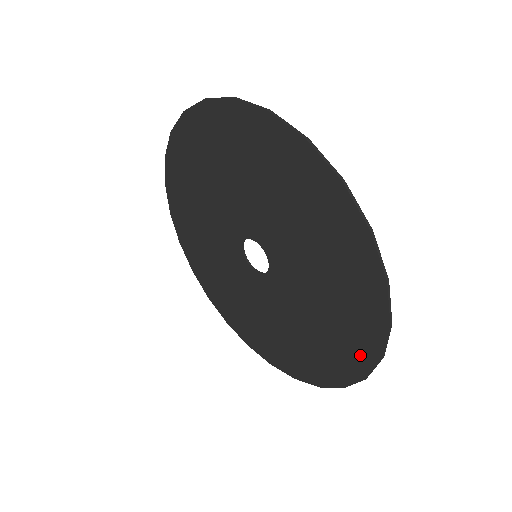
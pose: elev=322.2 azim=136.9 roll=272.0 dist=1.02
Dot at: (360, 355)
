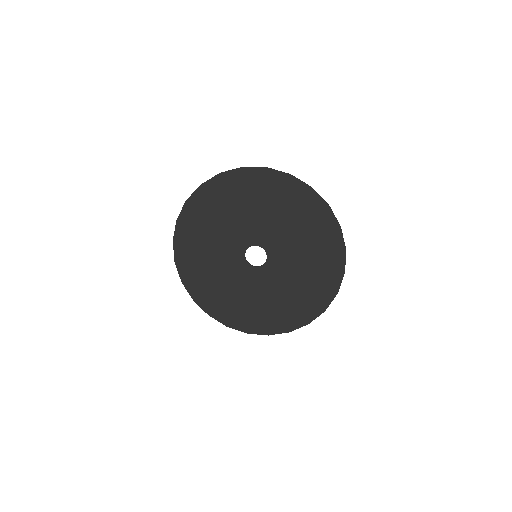
Dot at: (324, 297)
